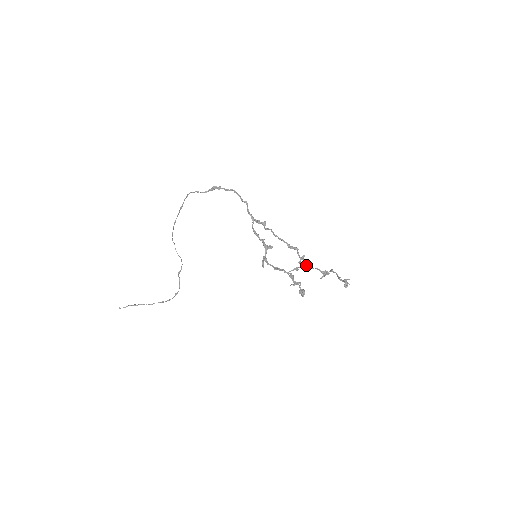
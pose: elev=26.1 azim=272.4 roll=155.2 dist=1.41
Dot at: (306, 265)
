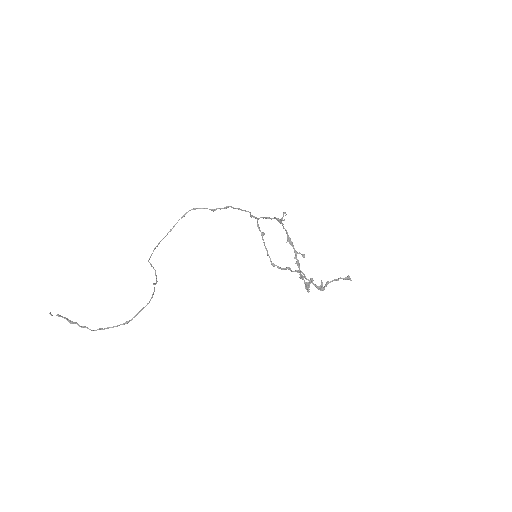
Dot at: (303, 274)
